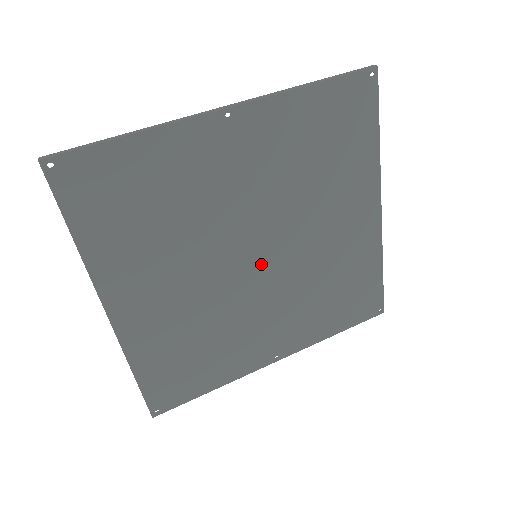
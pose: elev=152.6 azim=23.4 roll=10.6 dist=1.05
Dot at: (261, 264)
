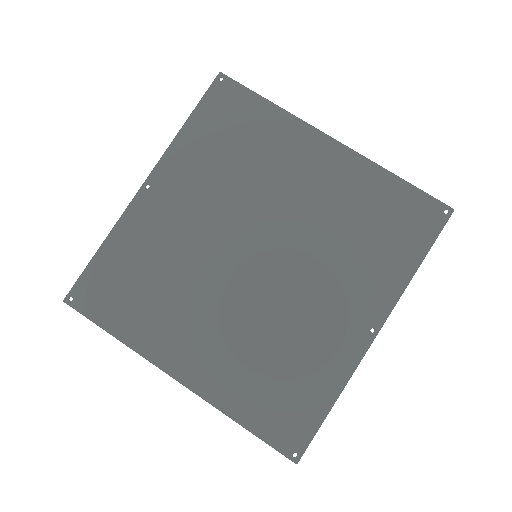
Dot at: (267, 259)
